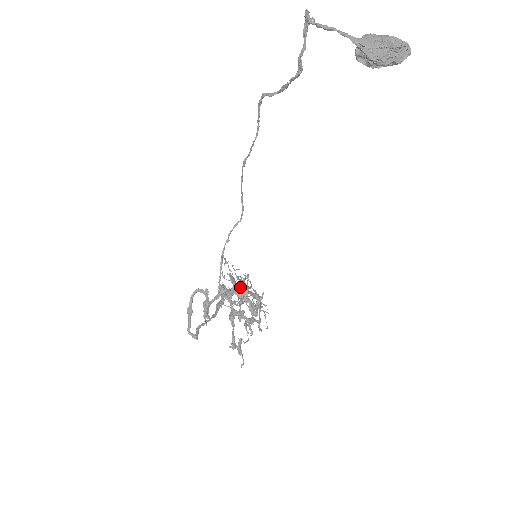
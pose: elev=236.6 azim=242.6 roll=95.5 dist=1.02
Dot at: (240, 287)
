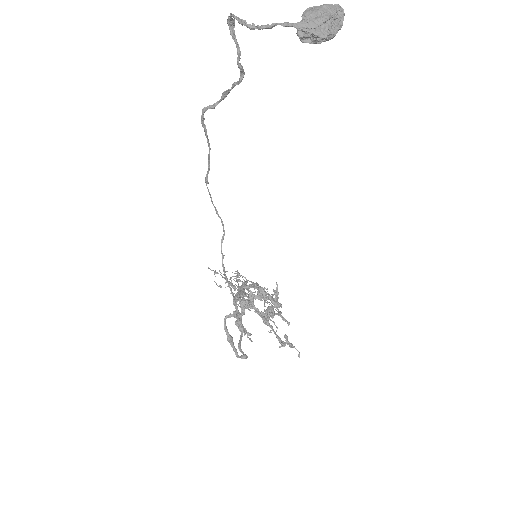
Dot at: (241, 287)
